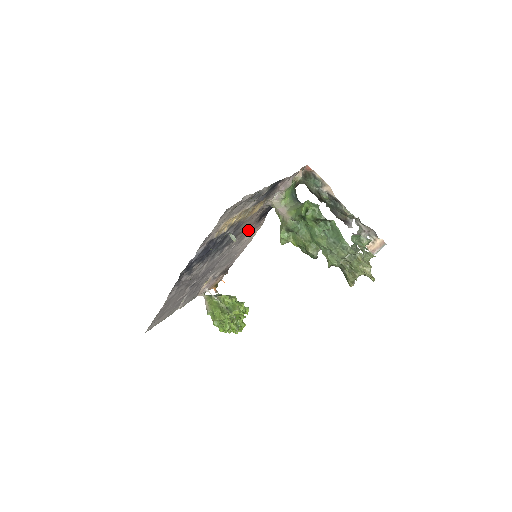
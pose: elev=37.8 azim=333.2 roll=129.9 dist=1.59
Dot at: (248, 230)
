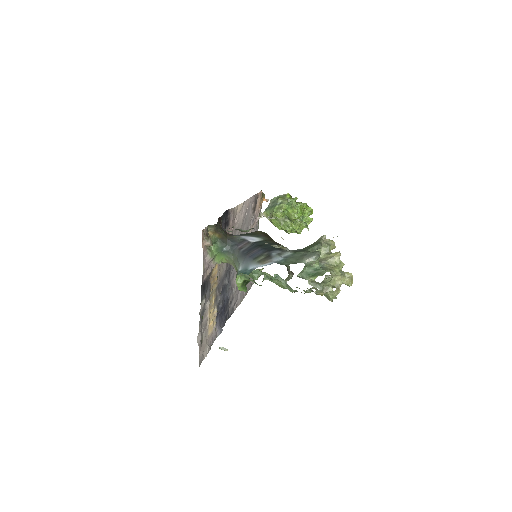
Dot at: occluded
